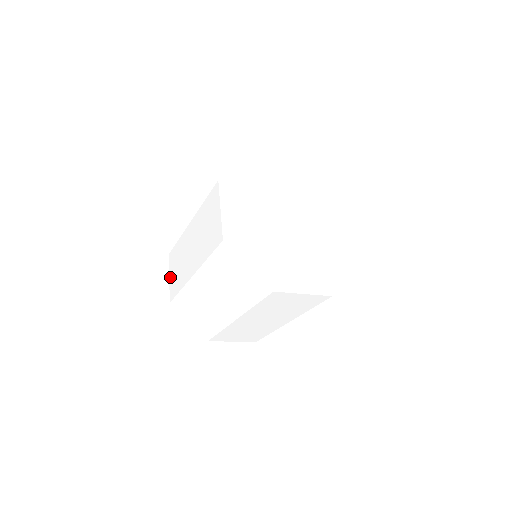
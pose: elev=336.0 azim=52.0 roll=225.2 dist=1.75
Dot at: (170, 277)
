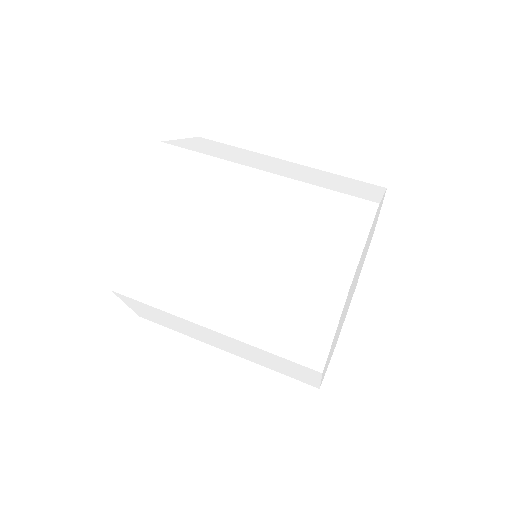
Dot at: (120, 255)
